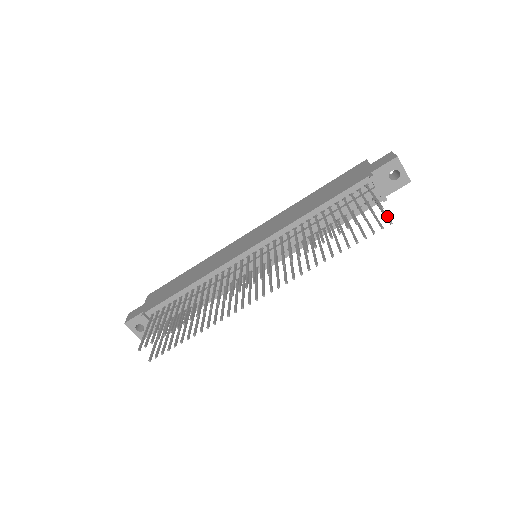
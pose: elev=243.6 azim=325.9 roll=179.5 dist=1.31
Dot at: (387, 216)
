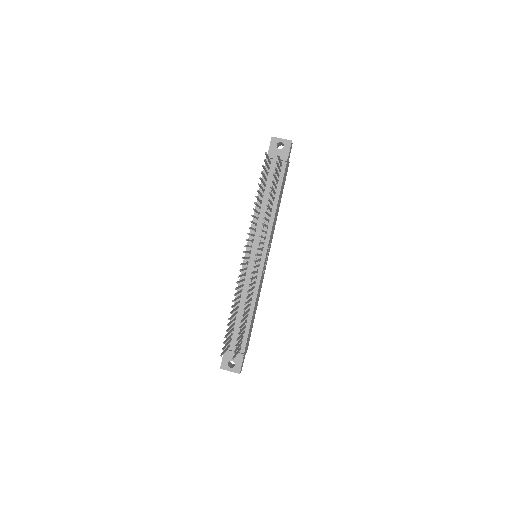
Dot at: (278, 157)
